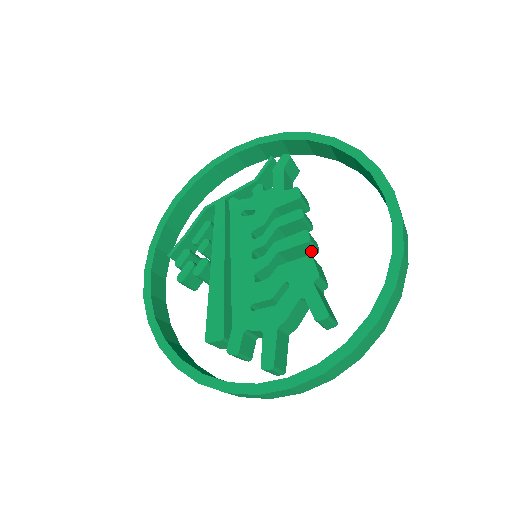
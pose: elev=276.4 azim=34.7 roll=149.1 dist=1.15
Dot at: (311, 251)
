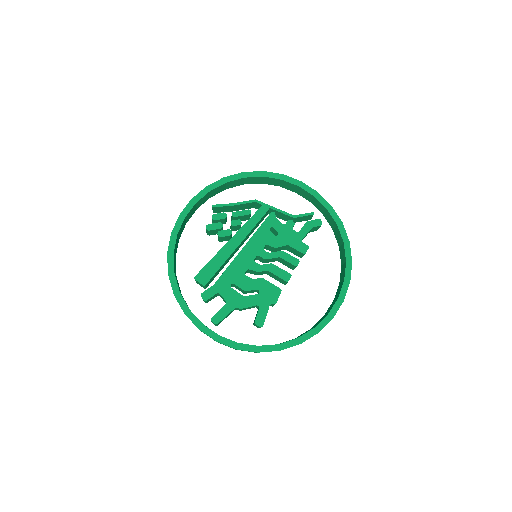
Dot at: (283, 282)
